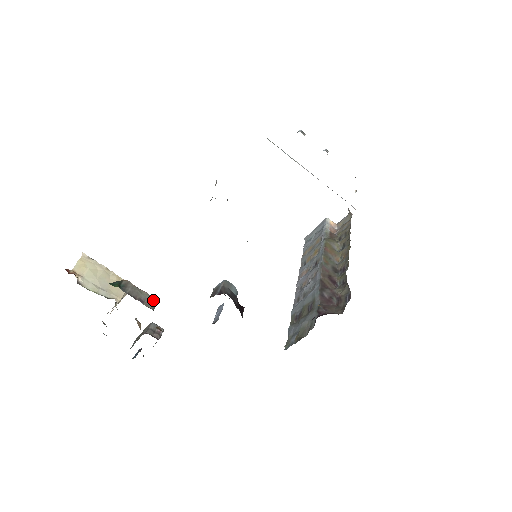
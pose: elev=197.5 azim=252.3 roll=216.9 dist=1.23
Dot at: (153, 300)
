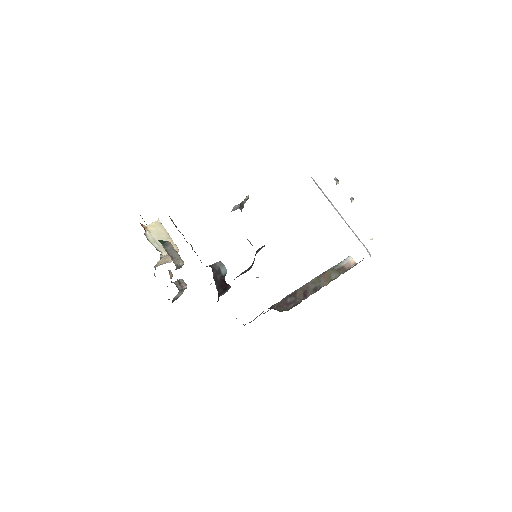
Dot at: (180, 261)
